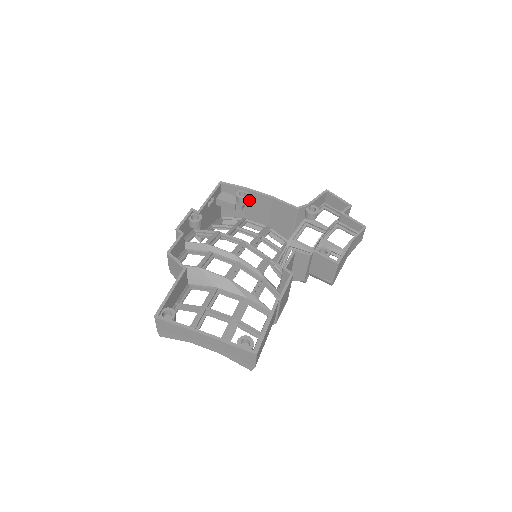
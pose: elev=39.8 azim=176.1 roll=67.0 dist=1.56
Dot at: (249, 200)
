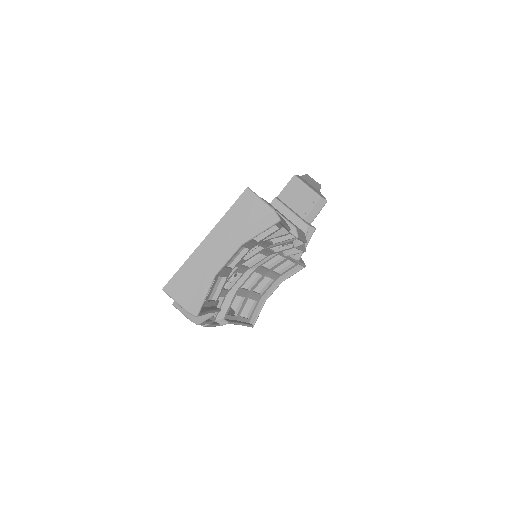
Dot at: occluded
